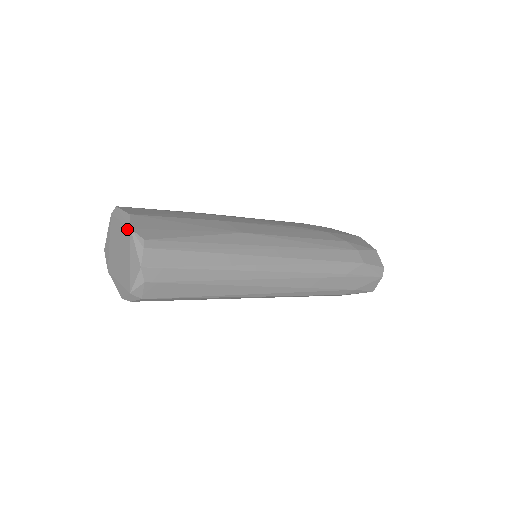
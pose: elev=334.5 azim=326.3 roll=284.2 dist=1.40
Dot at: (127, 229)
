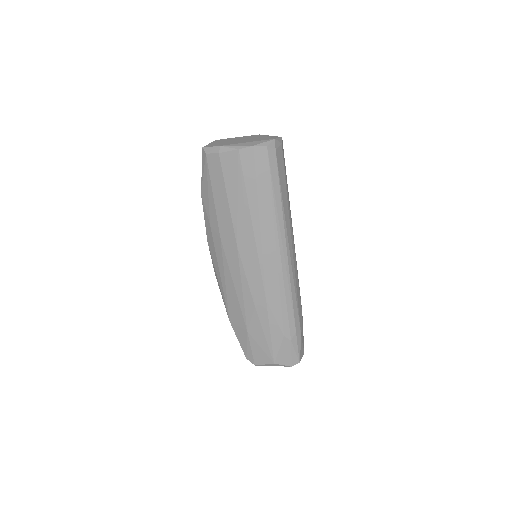
Dot at: (254, 135)
